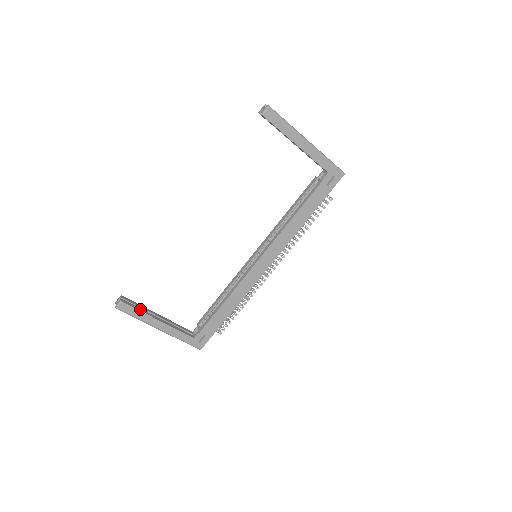
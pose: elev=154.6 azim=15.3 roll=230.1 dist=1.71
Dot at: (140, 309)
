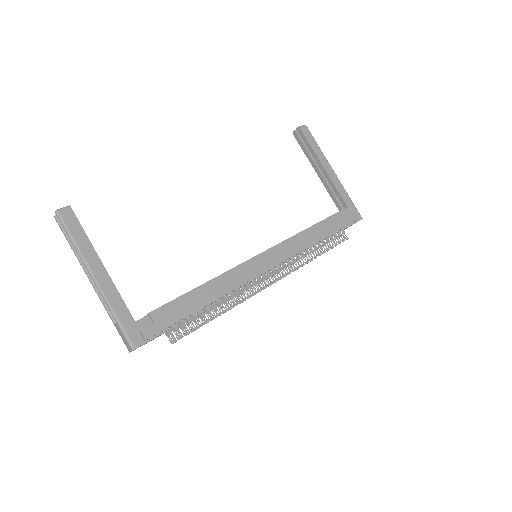
Dot at: (85, 235)
